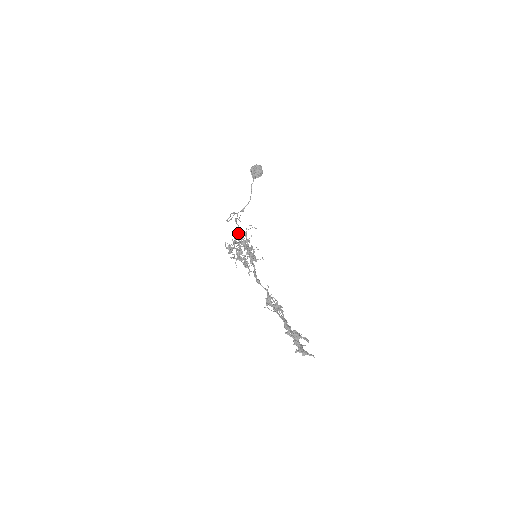
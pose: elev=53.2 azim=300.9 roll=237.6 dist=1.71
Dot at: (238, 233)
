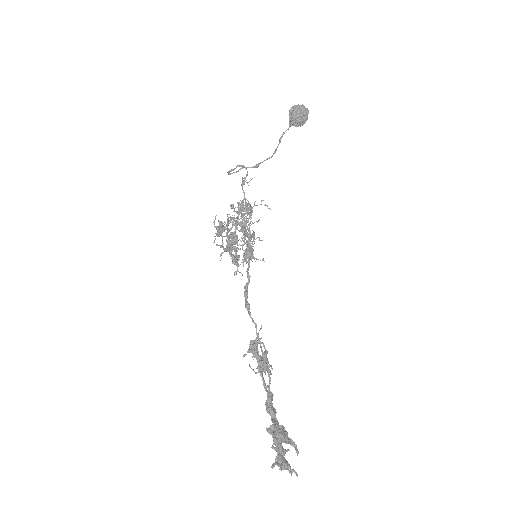
Dot at: (240, 205)
